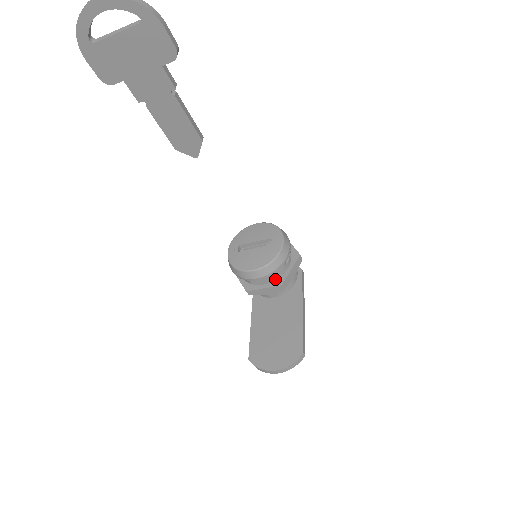
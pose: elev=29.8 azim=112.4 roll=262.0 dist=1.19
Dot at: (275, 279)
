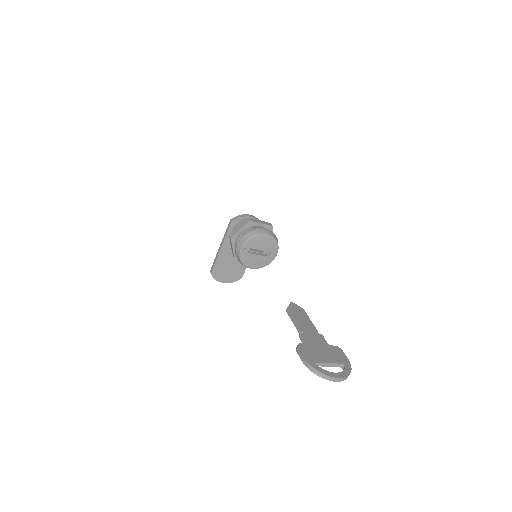
Dot at: occluded
